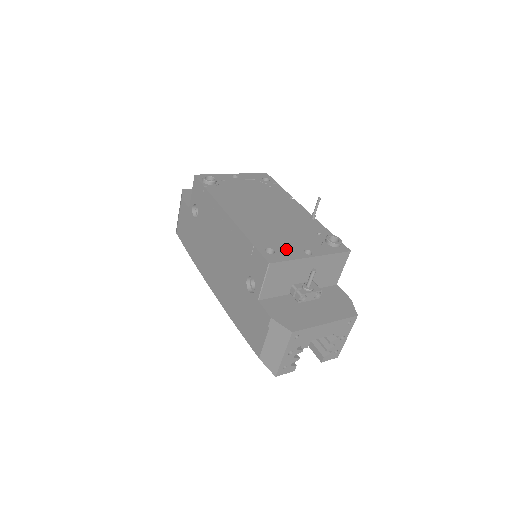
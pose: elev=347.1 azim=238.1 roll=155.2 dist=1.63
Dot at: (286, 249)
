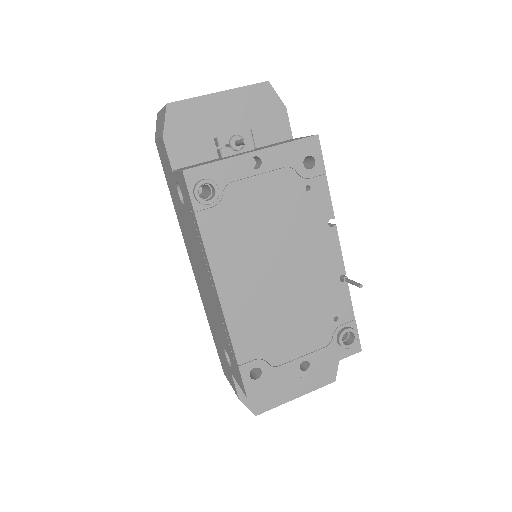
Dot at: (278, 365)
